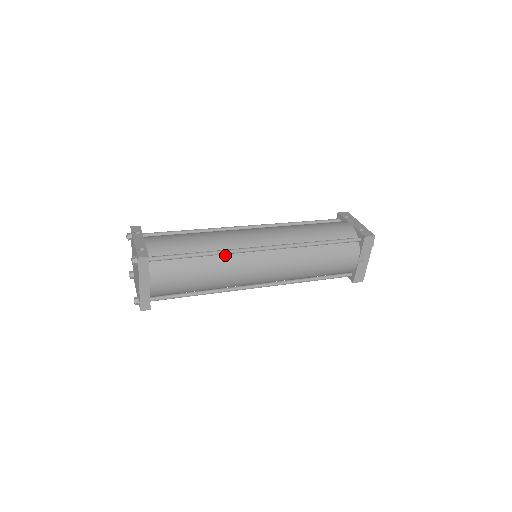
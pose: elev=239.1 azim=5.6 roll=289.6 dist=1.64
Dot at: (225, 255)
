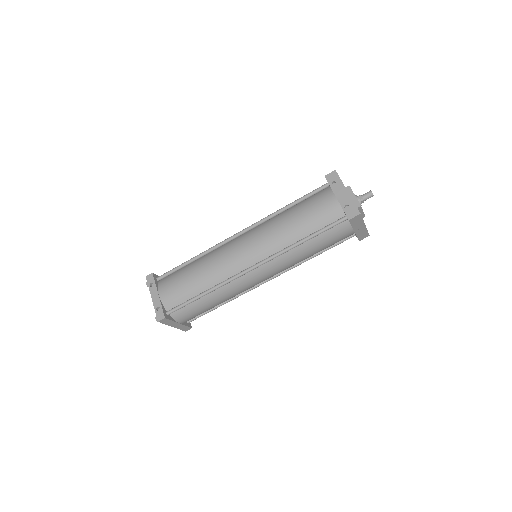
Dot at: (223, 285)
